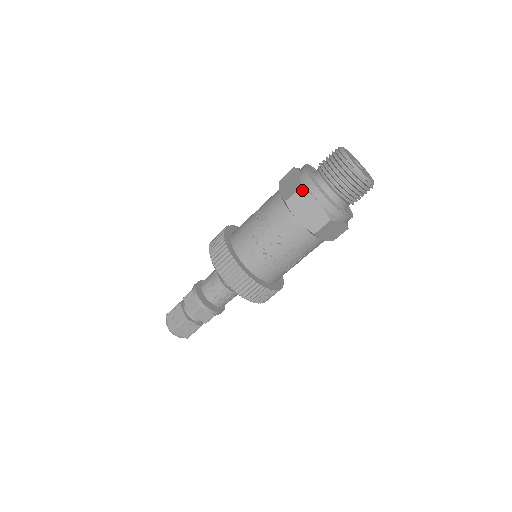
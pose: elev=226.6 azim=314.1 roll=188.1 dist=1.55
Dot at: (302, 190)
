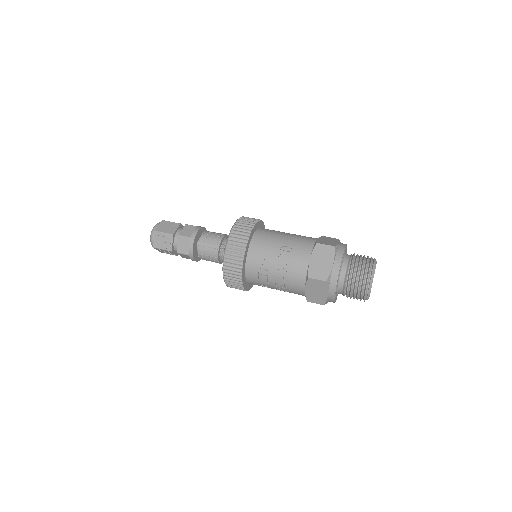
Dot at: (325, 283)
